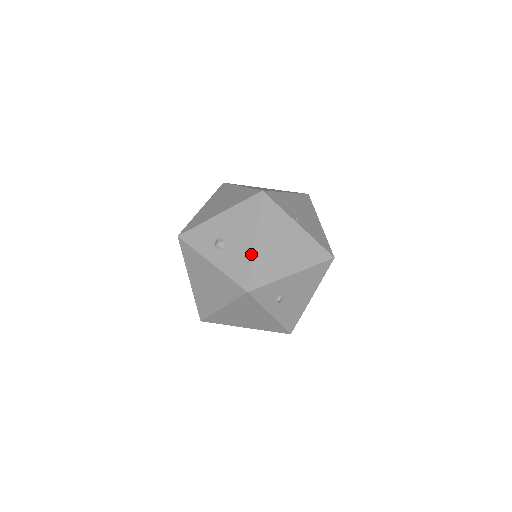
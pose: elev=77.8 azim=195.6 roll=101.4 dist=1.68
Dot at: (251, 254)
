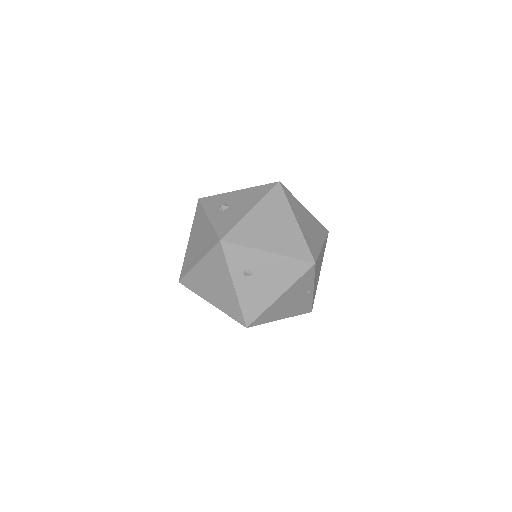
Dot at: (241, 217)
